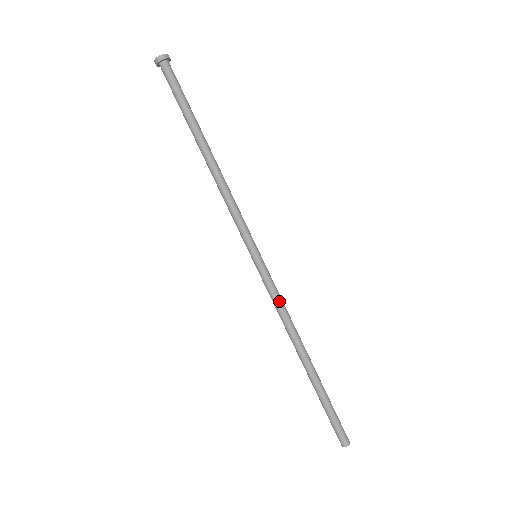
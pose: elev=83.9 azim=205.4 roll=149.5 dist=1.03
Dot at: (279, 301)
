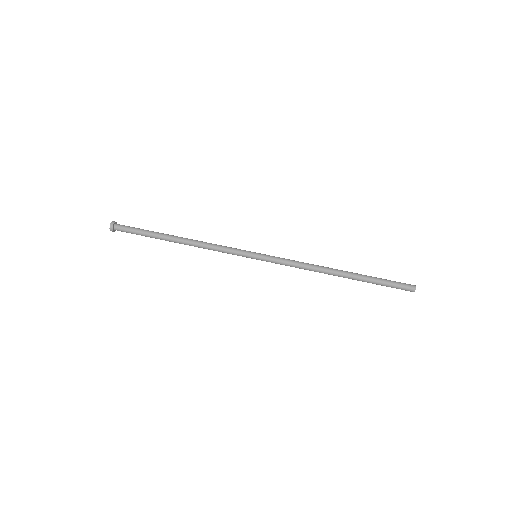
Dot at: (292, 260)
